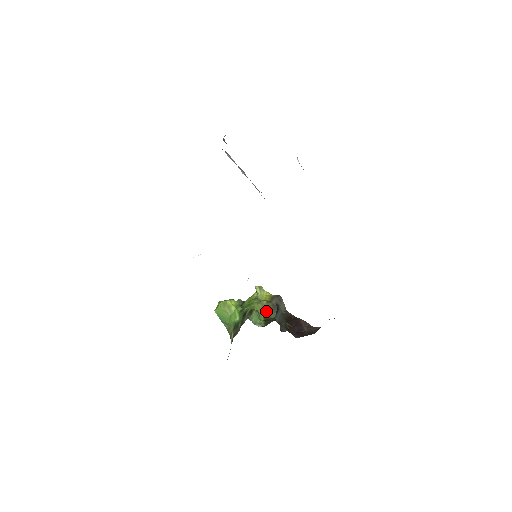
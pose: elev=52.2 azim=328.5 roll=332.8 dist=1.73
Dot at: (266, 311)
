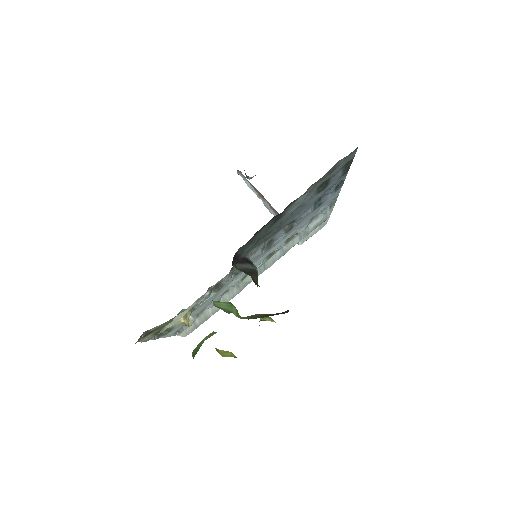
Dot at: (254, 317)
